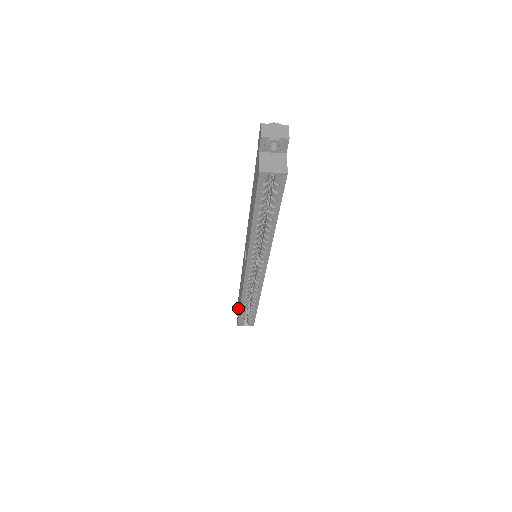
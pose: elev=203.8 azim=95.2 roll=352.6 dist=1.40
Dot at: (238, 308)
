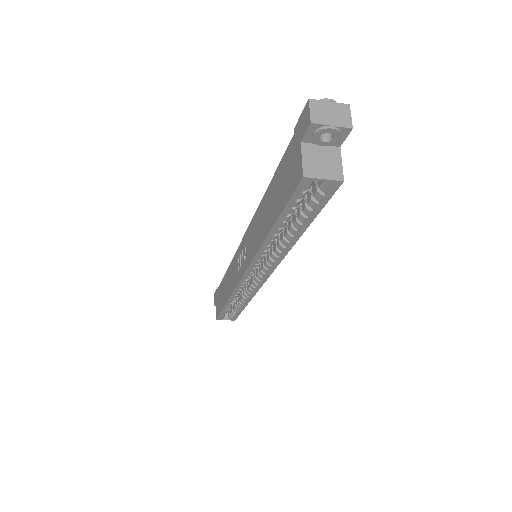
Dot at: (219, 301)
